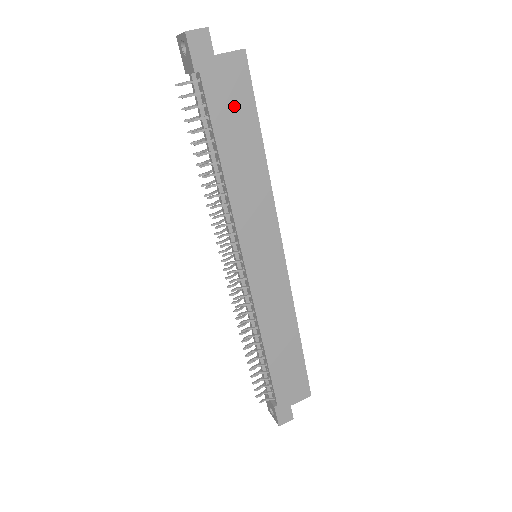
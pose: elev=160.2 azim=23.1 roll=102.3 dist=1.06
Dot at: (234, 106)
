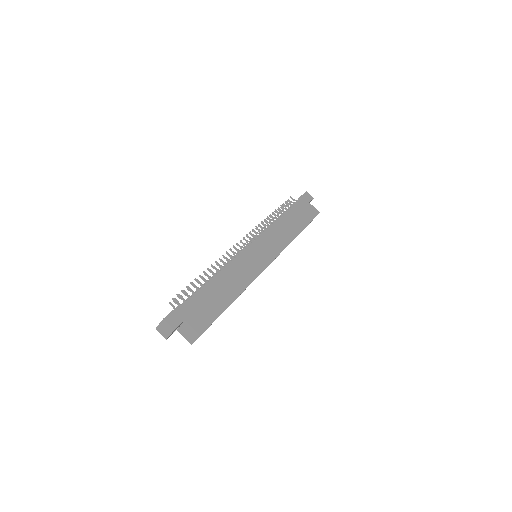
Dot at: (303, 215)
